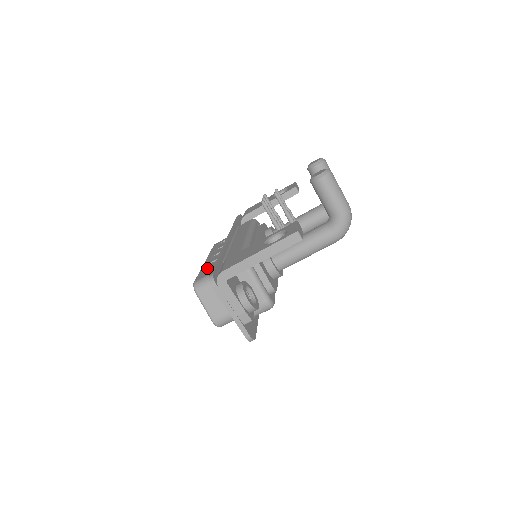
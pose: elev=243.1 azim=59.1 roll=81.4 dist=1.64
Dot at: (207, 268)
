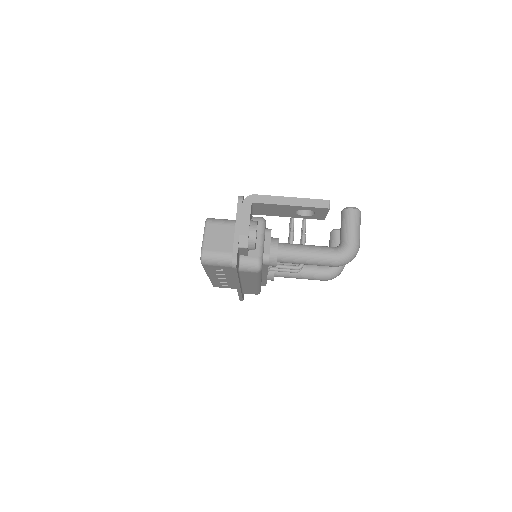
Dot at: occluded
